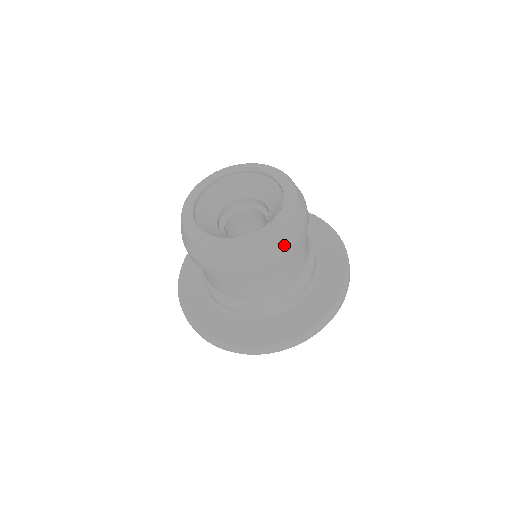
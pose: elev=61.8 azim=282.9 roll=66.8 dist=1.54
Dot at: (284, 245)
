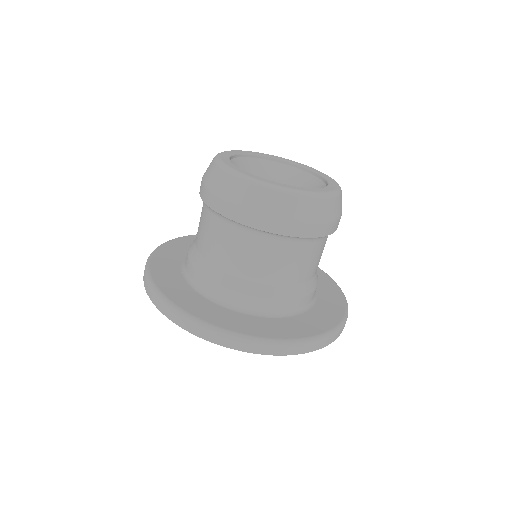
Dot at: (317, 216)
